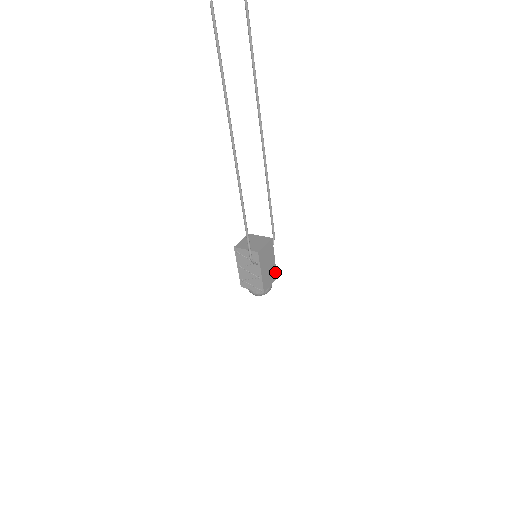
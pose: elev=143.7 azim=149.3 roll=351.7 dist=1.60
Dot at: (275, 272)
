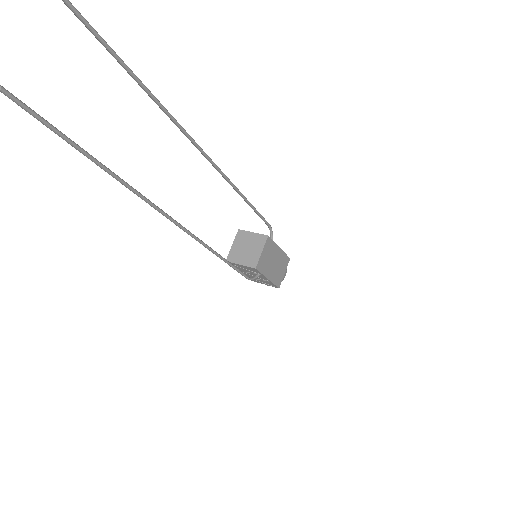
Dot at: (285, 257)
